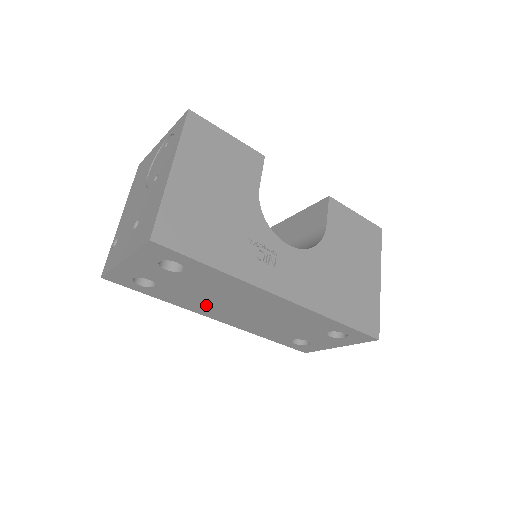
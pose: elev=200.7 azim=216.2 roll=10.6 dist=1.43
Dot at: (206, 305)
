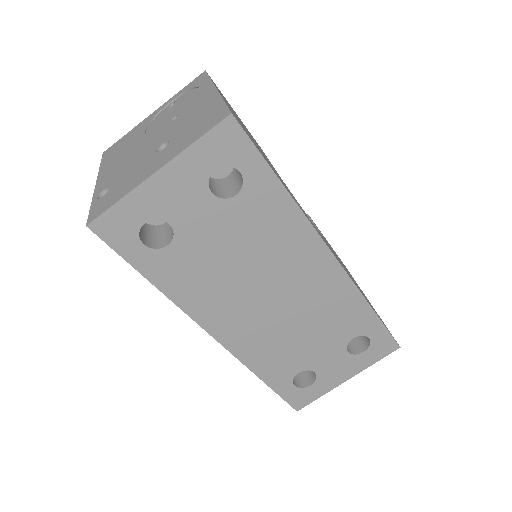
Dot at: (220, 292)
